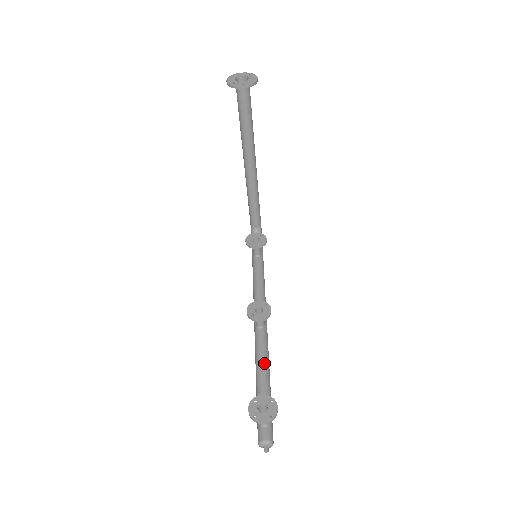
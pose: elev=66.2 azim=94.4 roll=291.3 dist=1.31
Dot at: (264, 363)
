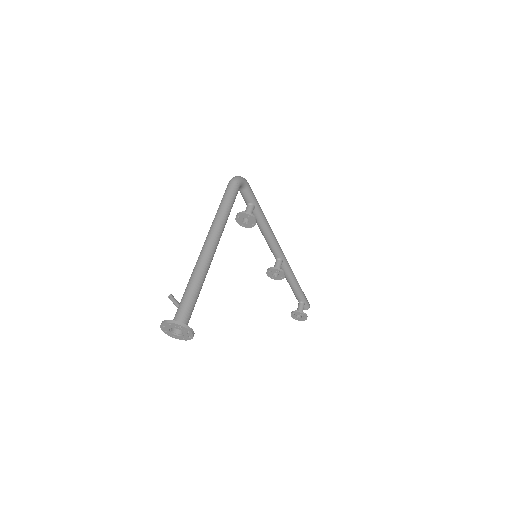
Dot at: (291, 282)
